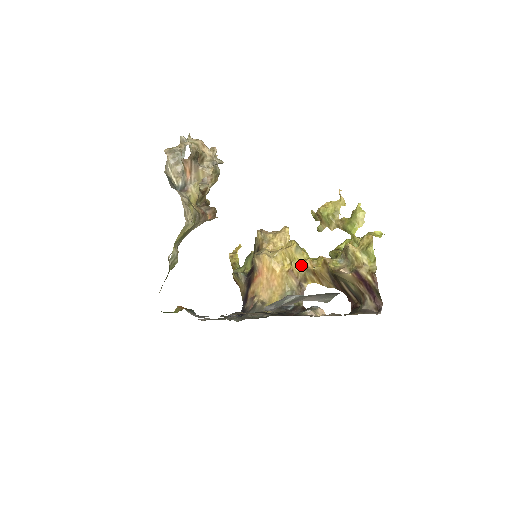
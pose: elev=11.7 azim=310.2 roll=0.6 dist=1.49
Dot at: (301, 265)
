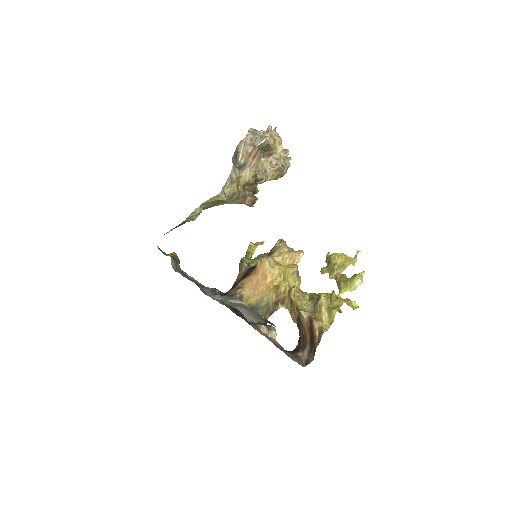
Dot at: (288, 288)
